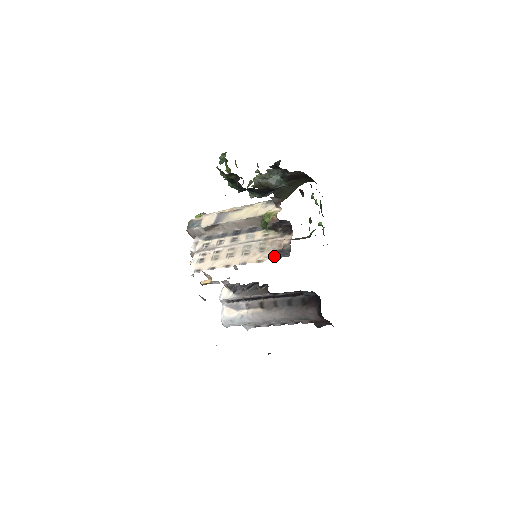
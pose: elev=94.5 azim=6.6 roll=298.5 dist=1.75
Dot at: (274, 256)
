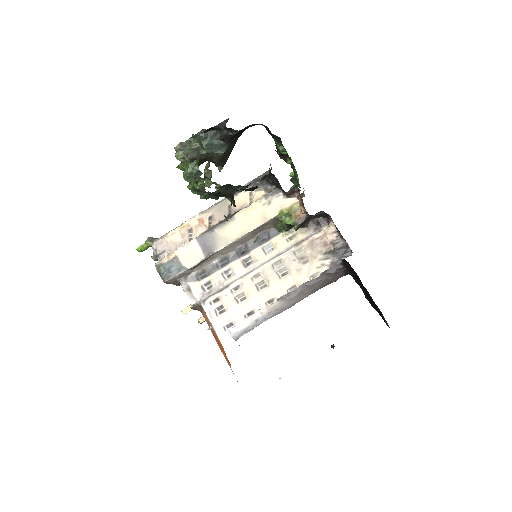
Dot at: (330, 262)
